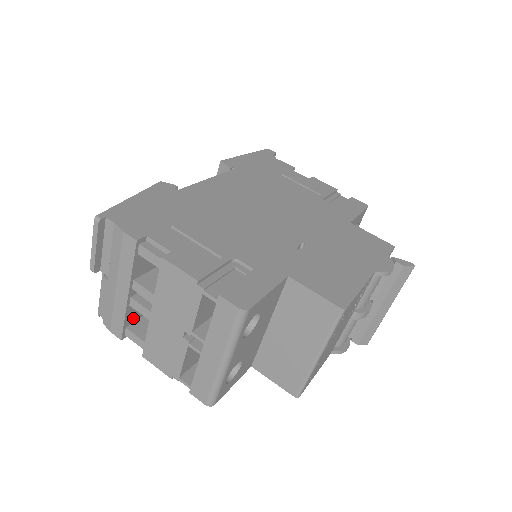
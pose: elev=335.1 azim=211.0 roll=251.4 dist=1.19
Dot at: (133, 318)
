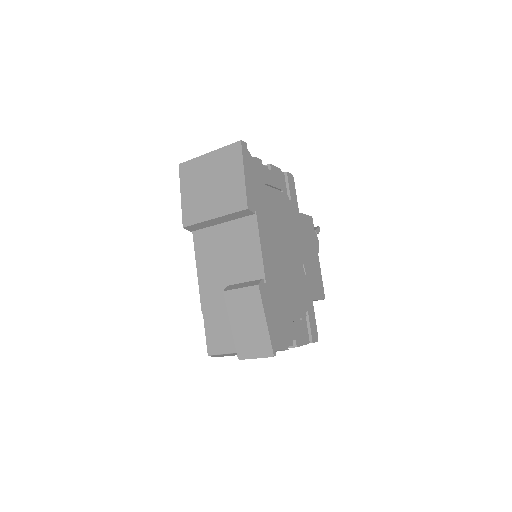
Dot at: occluded
